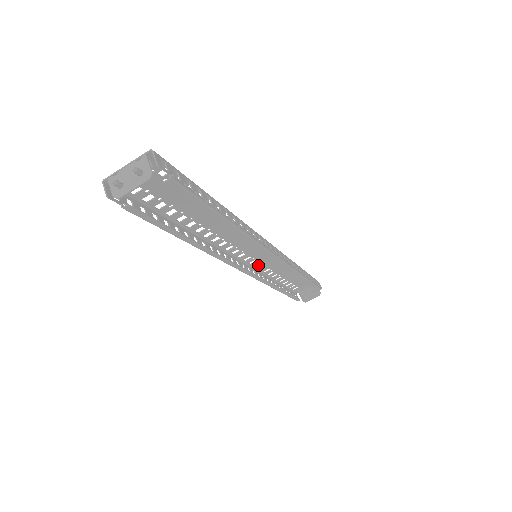
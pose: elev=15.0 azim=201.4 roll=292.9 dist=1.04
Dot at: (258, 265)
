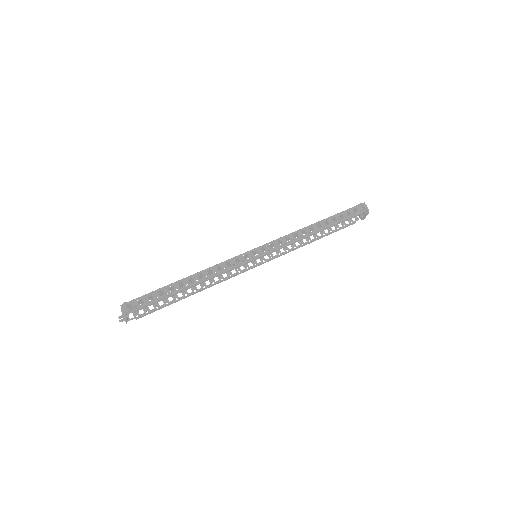
Dot at: occluded
